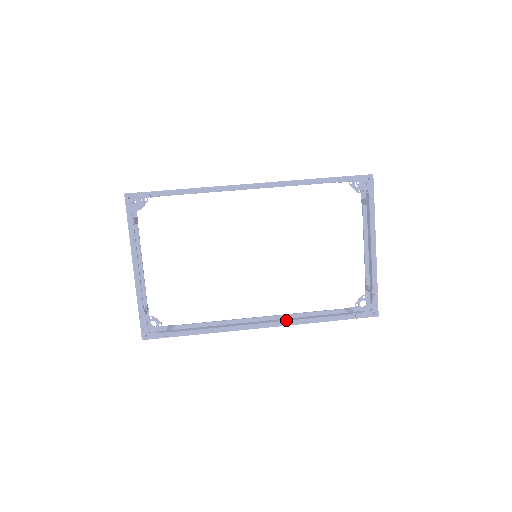
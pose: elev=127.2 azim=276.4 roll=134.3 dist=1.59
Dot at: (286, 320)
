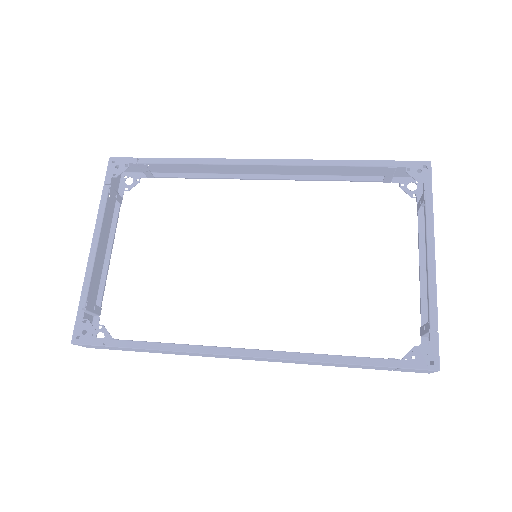
Dot at: (283, 351)
